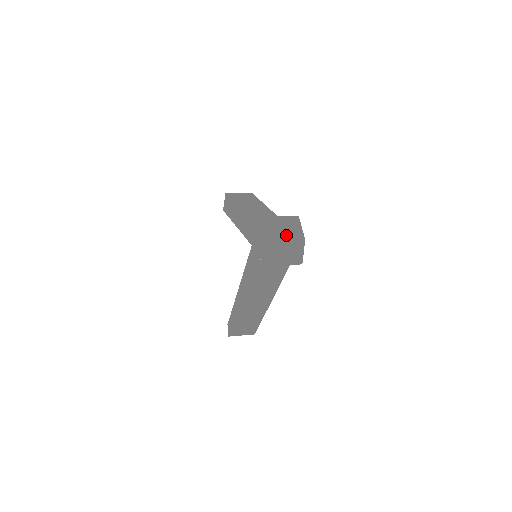
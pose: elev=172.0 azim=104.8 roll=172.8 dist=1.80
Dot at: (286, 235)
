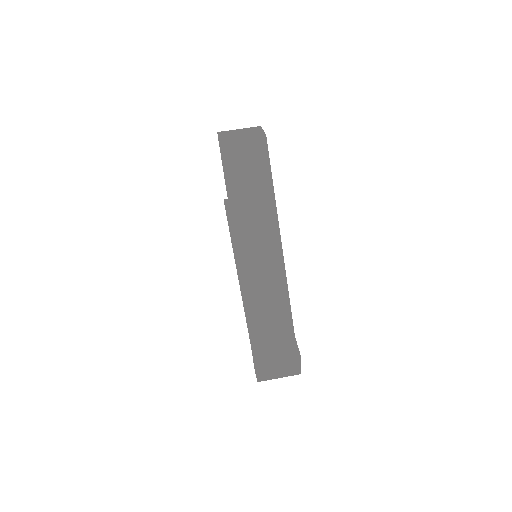
Dot at: (280, 374)
